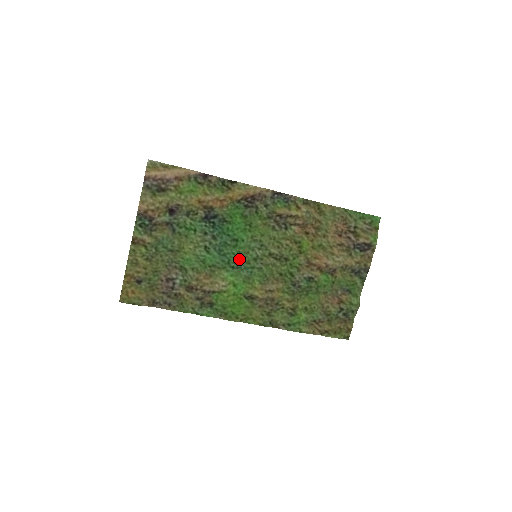
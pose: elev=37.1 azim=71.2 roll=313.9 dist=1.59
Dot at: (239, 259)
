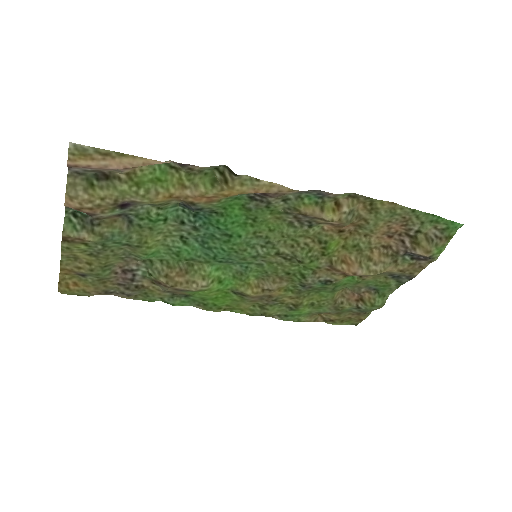
Dot at: (230, 256)
